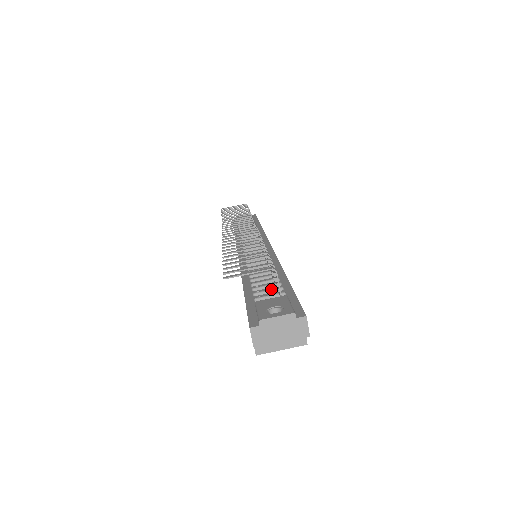
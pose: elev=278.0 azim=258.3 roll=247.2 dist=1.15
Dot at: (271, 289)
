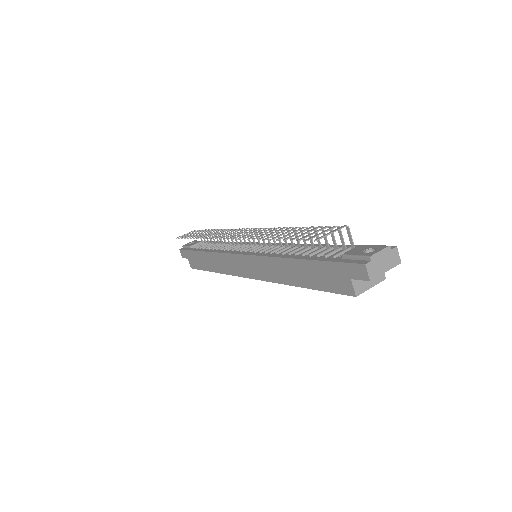
Dot at: (336, 249)
